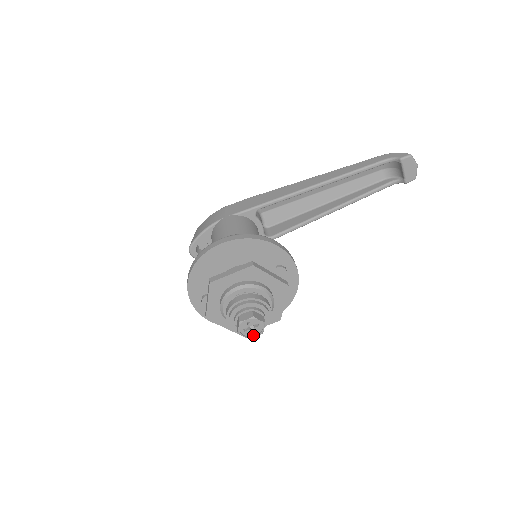
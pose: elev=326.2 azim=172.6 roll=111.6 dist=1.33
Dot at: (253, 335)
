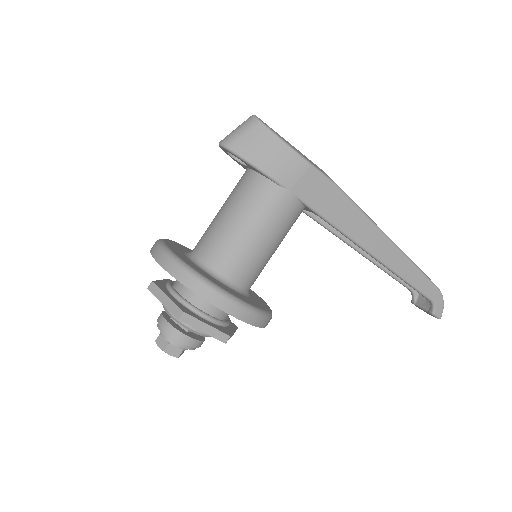
Dot at: occluded
